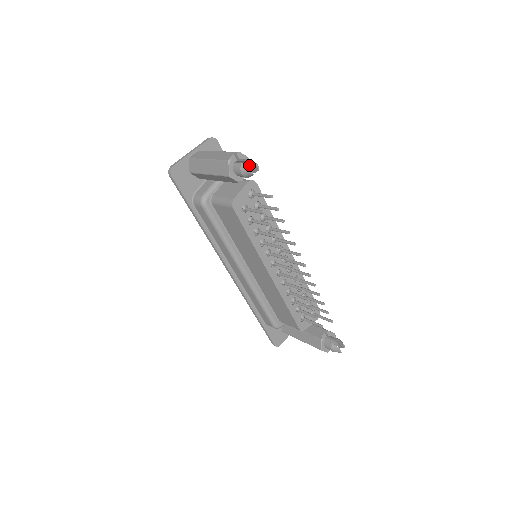
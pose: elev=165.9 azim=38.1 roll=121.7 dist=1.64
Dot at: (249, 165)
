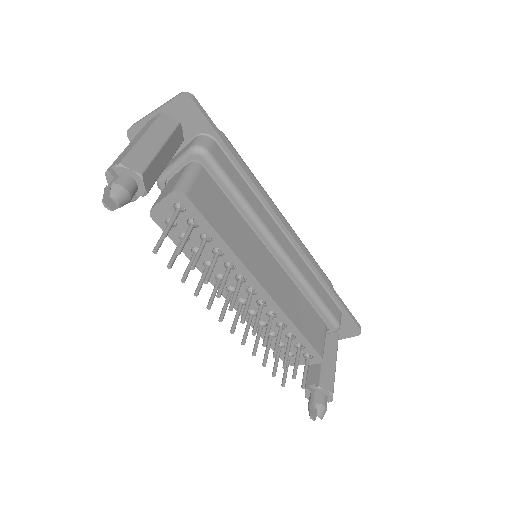
Dot at: (128, 187)
